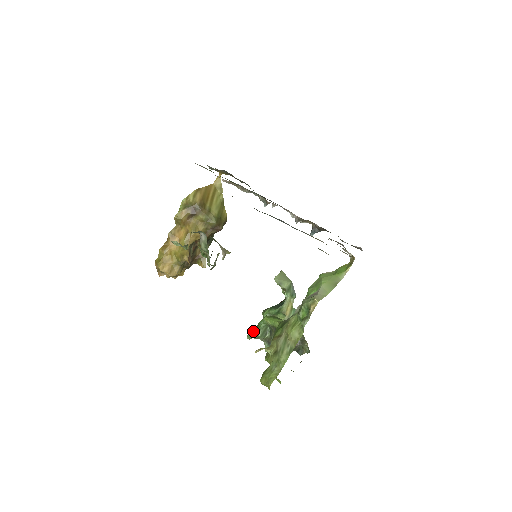
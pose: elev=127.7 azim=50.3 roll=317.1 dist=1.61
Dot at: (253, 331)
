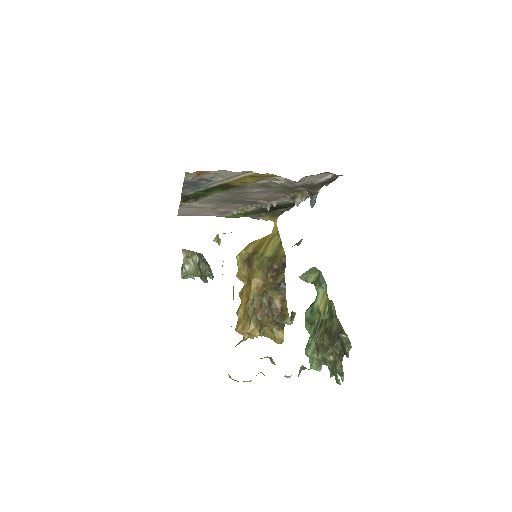
Dot at: occluded
